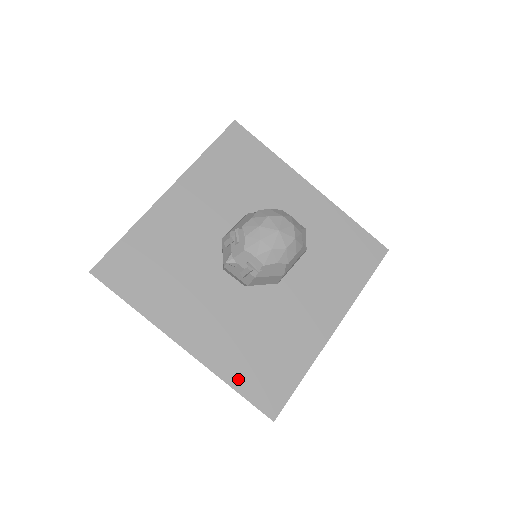
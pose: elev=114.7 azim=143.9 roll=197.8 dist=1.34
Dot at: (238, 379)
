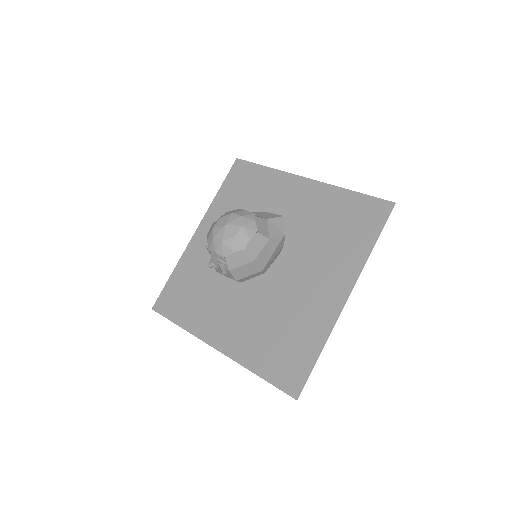
Dot at: (261, 366)
